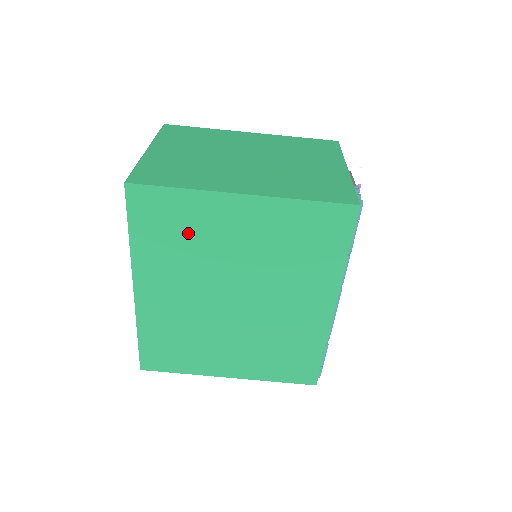
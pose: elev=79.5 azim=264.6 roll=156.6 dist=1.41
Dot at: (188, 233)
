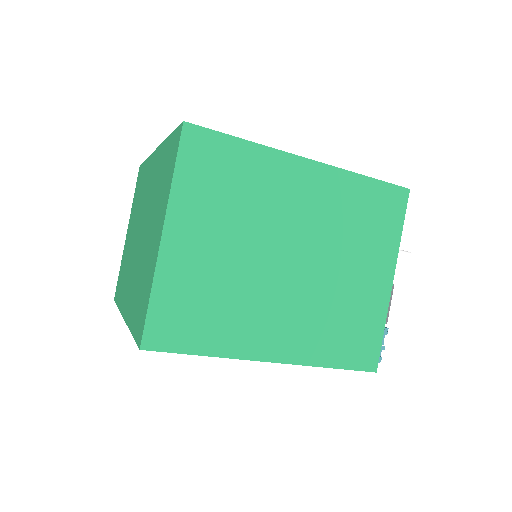
Dot at: occluded
